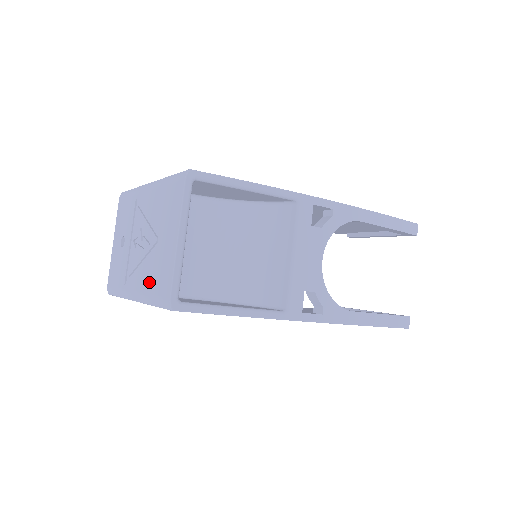
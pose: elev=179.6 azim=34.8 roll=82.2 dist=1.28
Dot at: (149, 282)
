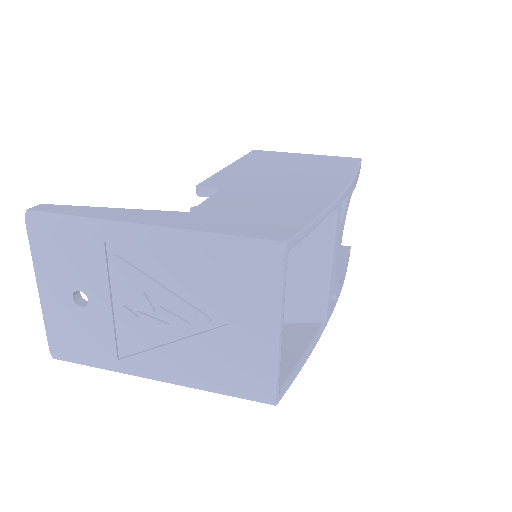
Dot at: (205, 370)
